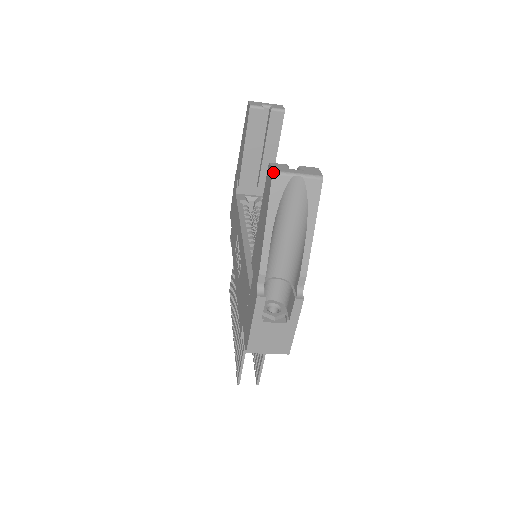
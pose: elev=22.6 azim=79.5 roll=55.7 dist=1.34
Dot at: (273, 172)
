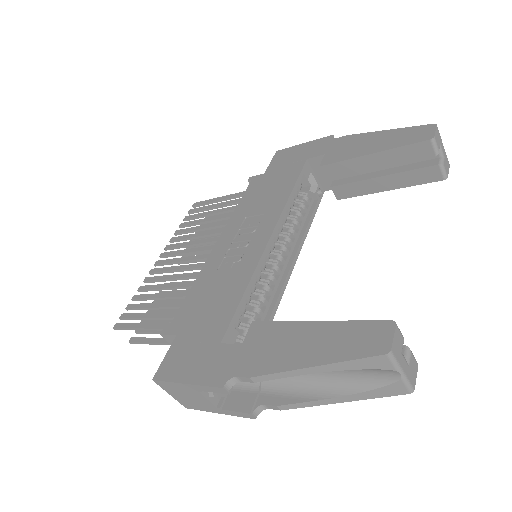
Dot at: (390, 353)
